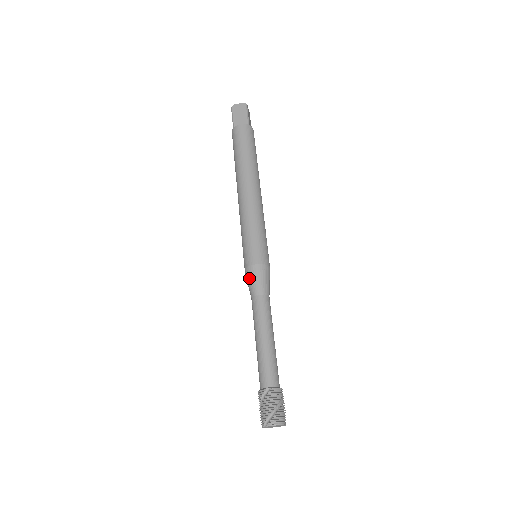
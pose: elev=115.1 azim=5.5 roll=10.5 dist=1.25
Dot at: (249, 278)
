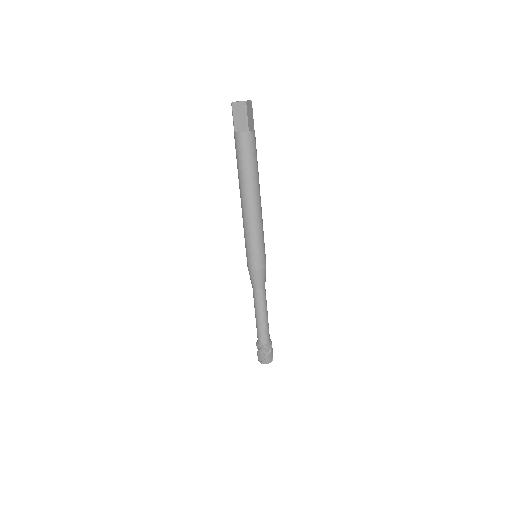
Dot at: (250, 276)
